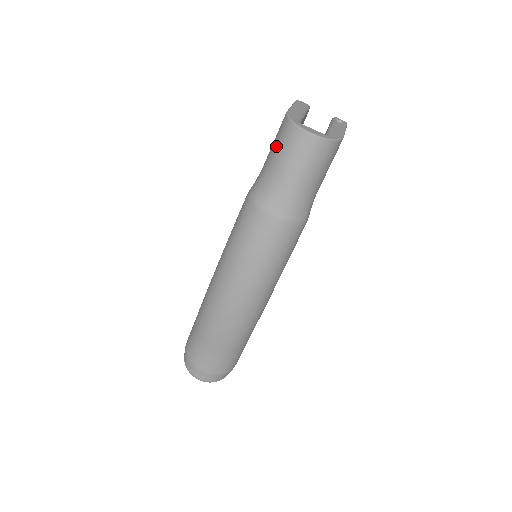
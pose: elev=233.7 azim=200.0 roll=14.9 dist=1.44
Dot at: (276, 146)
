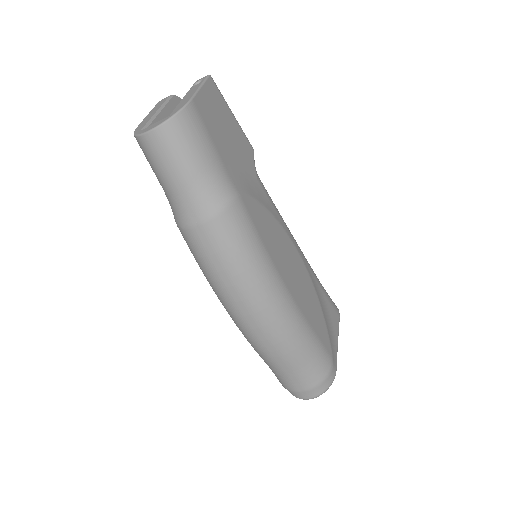
Dot at: occluded
